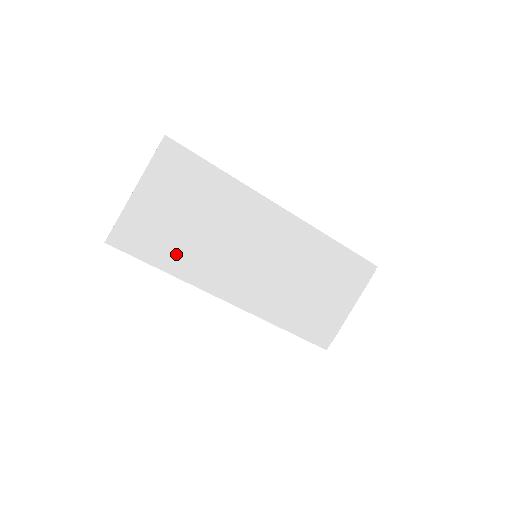
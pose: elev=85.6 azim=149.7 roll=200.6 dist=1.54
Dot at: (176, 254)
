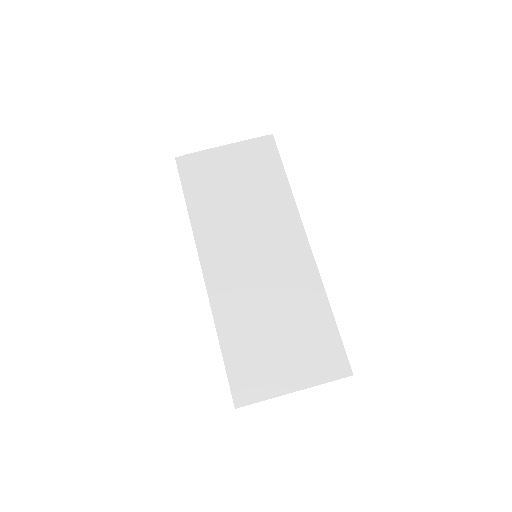
Dot at: (206, 202)
